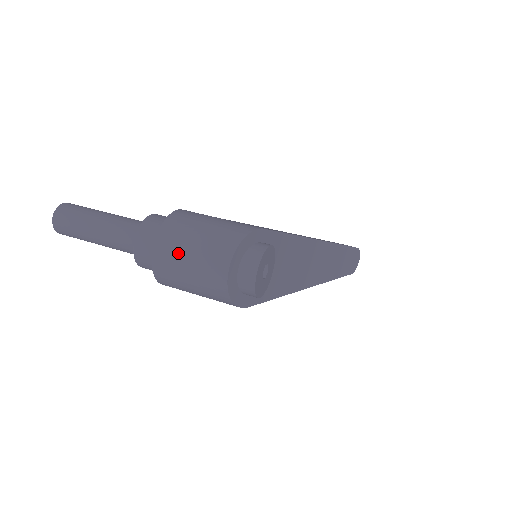
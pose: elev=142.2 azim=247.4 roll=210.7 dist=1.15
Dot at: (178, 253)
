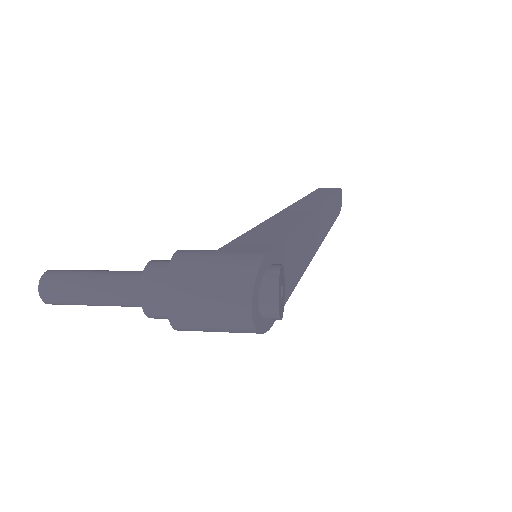
Dot at: (194, 310)
